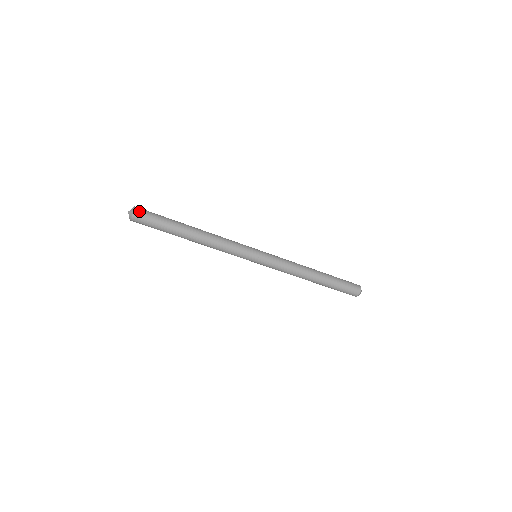
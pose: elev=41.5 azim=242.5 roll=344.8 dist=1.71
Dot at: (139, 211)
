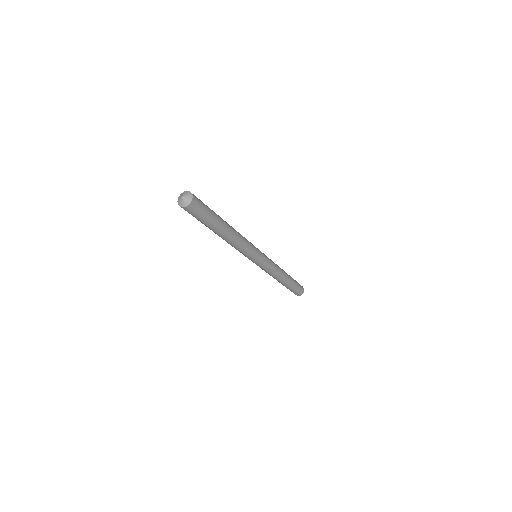
Dot at: (196, 200)
